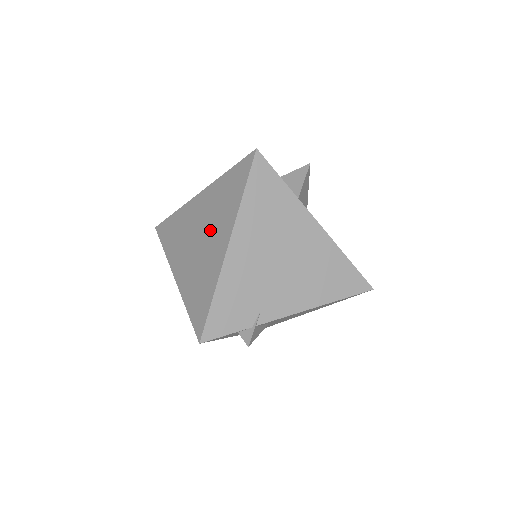
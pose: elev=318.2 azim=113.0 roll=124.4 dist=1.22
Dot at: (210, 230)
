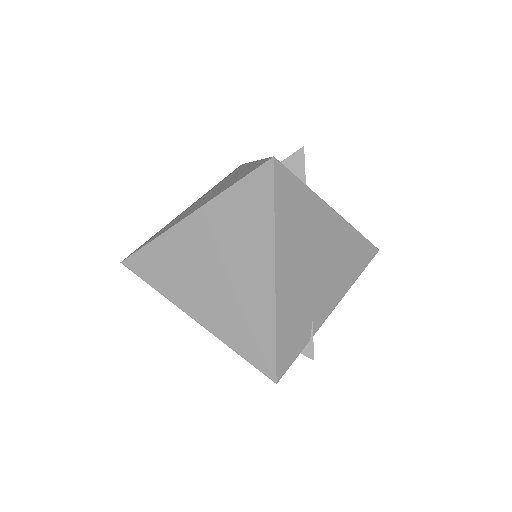
Dot at: (234, 260)
